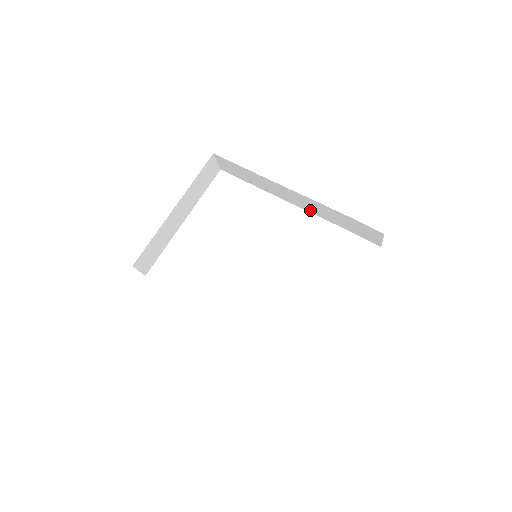
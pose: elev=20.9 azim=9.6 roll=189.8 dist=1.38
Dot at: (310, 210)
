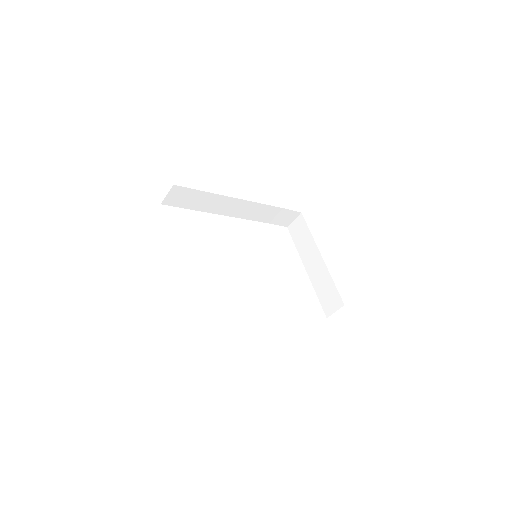
Dot at: (244, 216)
